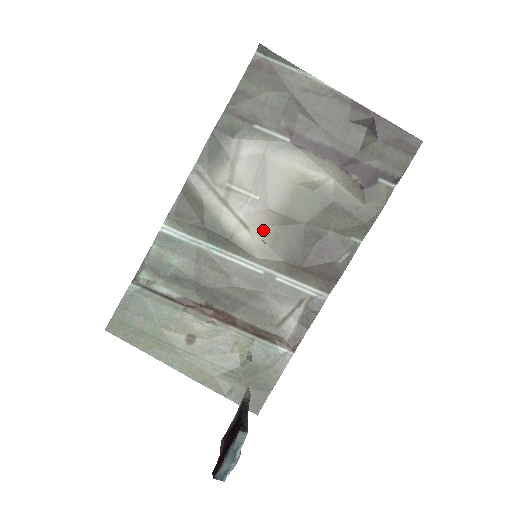
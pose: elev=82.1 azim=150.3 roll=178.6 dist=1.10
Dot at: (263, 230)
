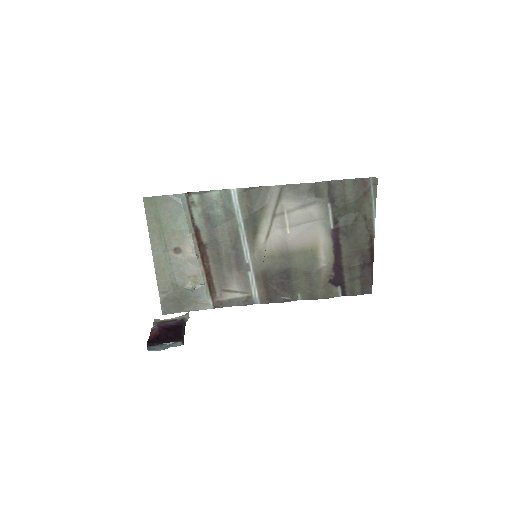
Dot at: (272, 247)
